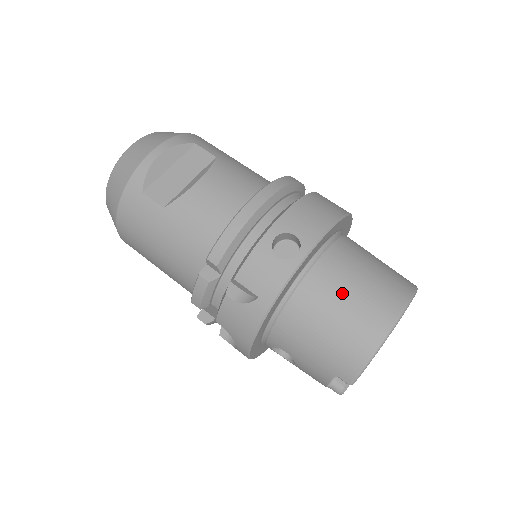
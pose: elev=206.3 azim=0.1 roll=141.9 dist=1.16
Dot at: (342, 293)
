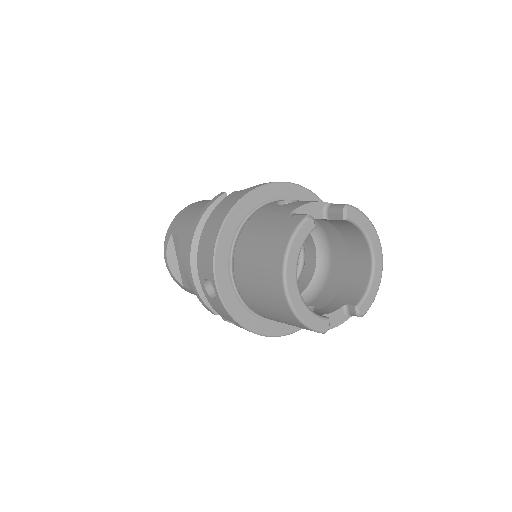
Dot at: (255, 289)
